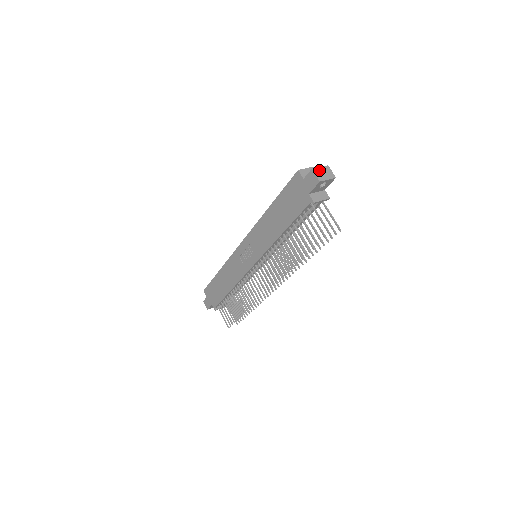
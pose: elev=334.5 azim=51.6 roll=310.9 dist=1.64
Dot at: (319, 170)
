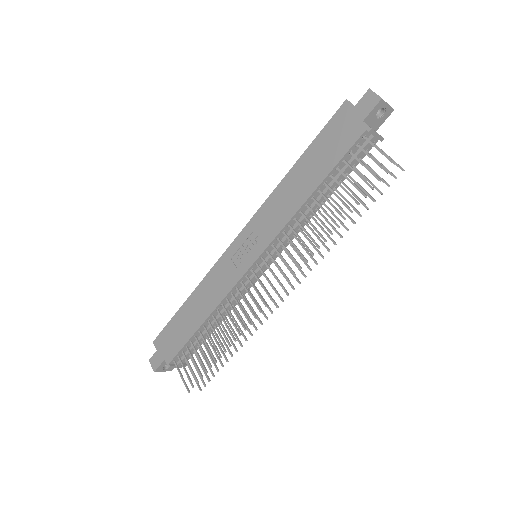
Dot at: occluded
